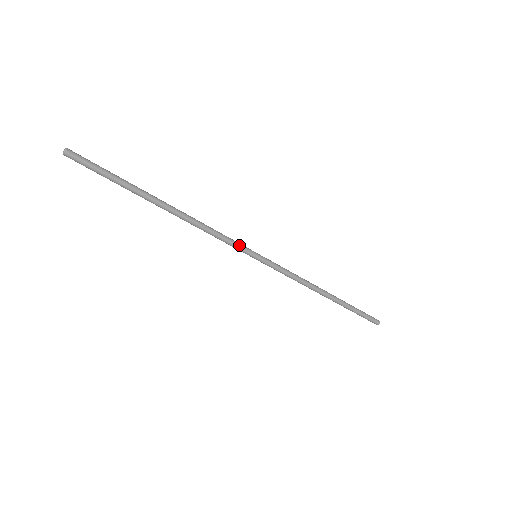
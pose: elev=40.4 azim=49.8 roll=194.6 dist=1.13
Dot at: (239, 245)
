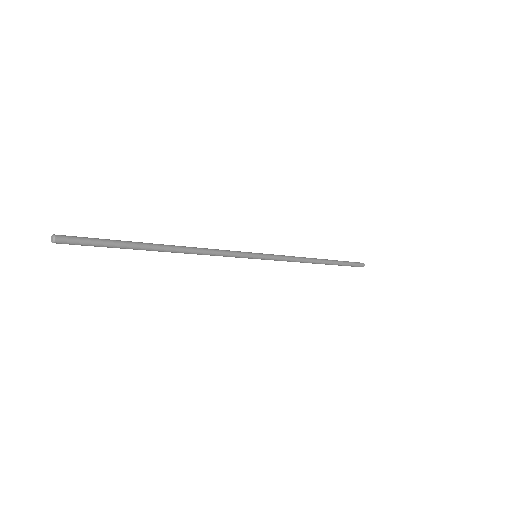
Dot at: (240, 255)
